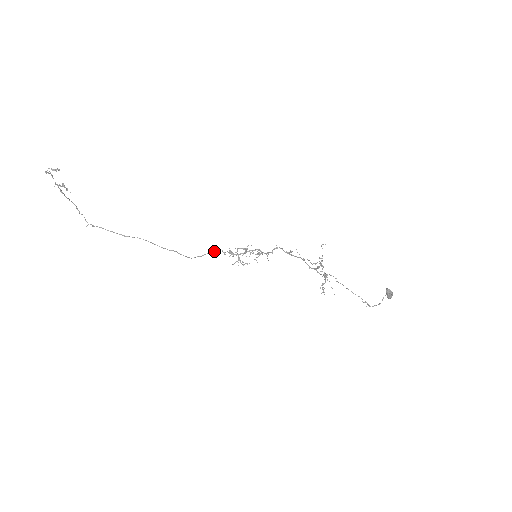
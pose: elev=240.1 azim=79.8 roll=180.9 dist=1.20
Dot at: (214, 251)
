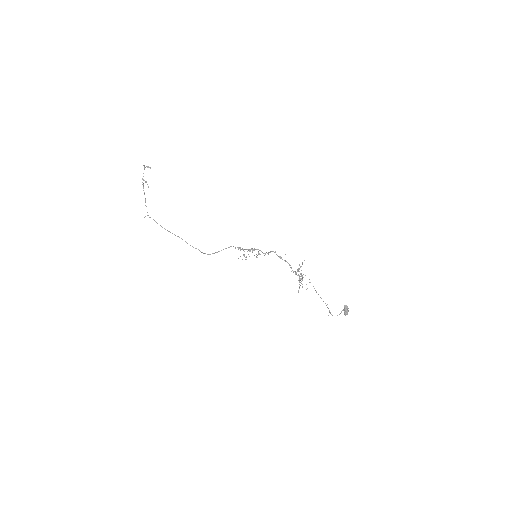
Dot at: (228, 247)
